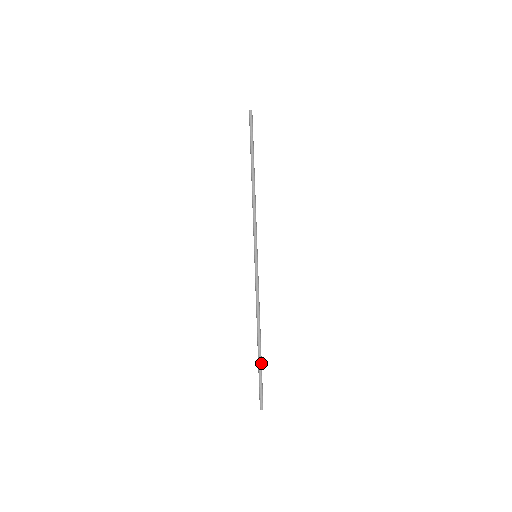
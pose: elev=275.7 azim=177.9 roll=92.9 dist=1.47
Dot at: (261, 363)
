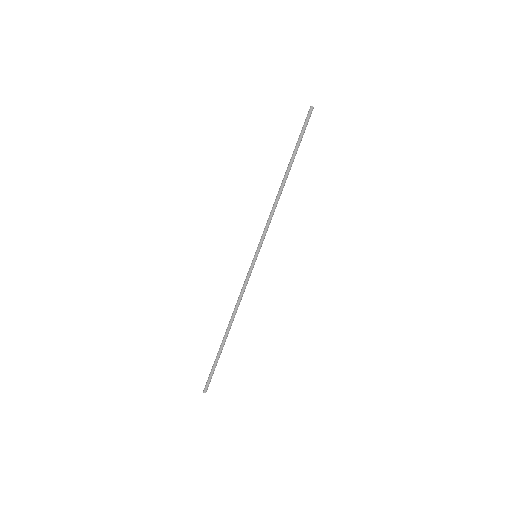
Dot at: (219, 353)
